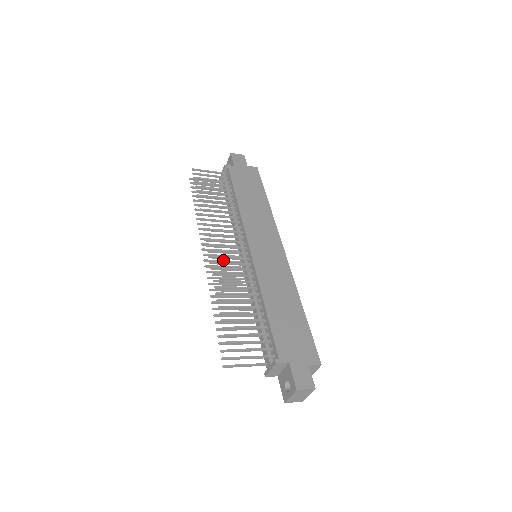
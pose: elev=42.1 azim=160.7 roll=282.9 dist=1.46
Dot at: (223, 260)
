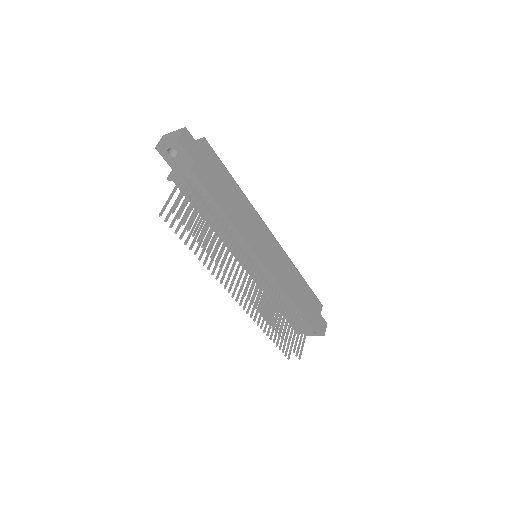
Dot at: occluded
